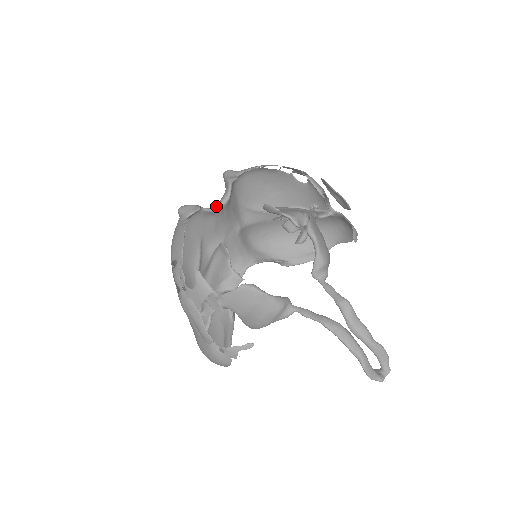
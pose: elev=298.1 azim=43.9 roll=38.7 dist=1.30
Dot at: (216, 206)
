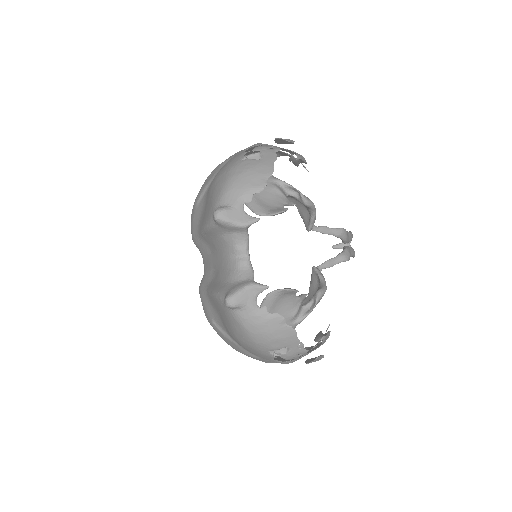
Dot at: (249, 262)
